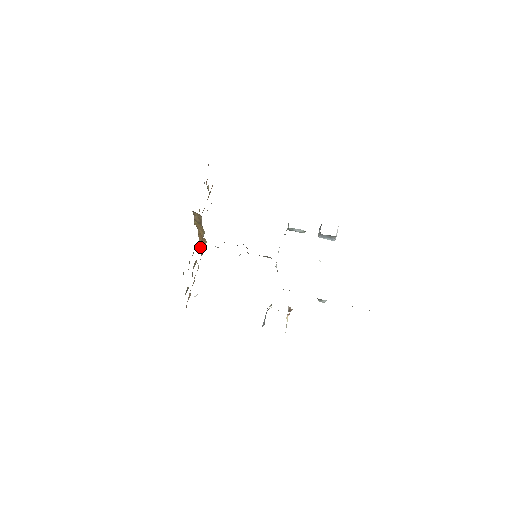
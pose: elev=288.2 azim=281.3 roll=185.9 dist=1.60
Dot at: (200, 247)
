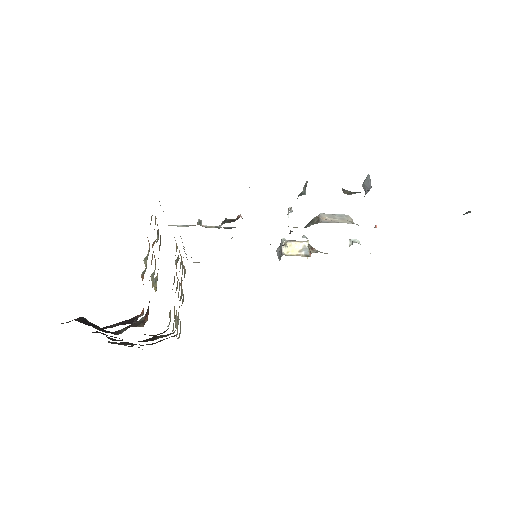
Dot at: occluded
